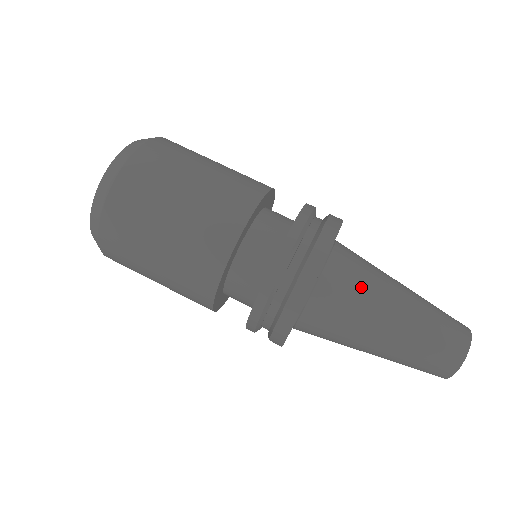
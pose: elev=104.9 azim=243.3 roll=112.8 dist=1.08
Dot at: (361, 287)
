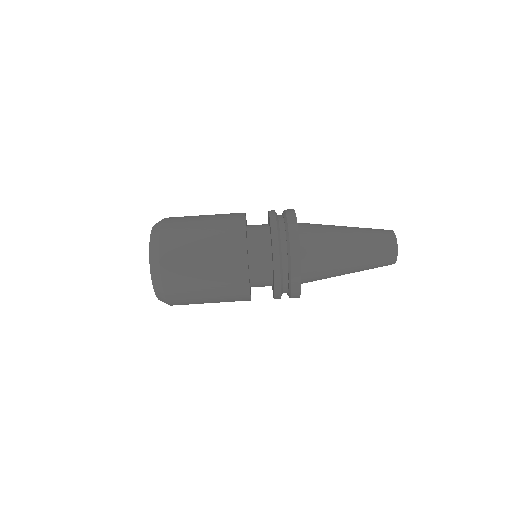
Dot at: (326, 261)
